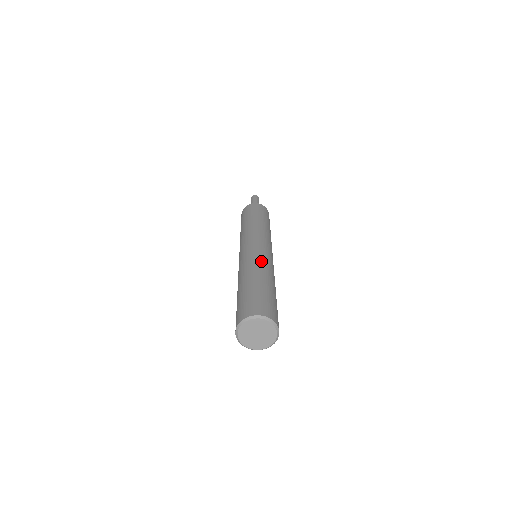
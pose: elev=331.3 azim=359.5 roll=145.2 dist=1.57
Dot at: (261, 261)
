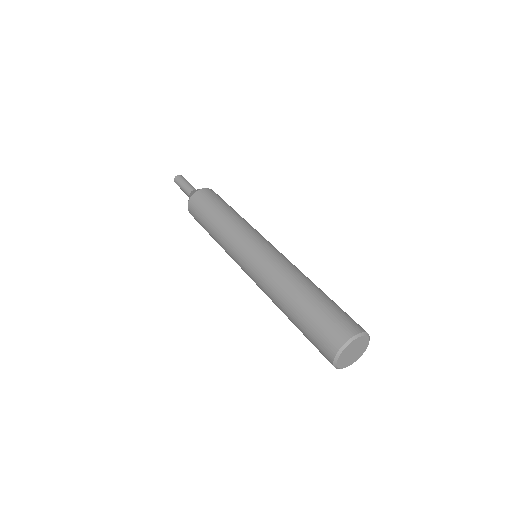
Dot at: (289, 265)
